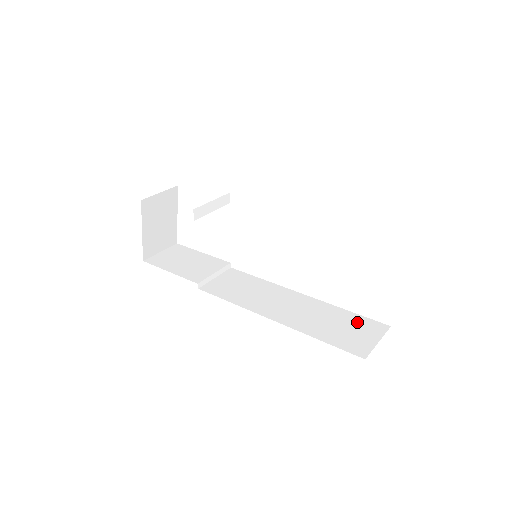
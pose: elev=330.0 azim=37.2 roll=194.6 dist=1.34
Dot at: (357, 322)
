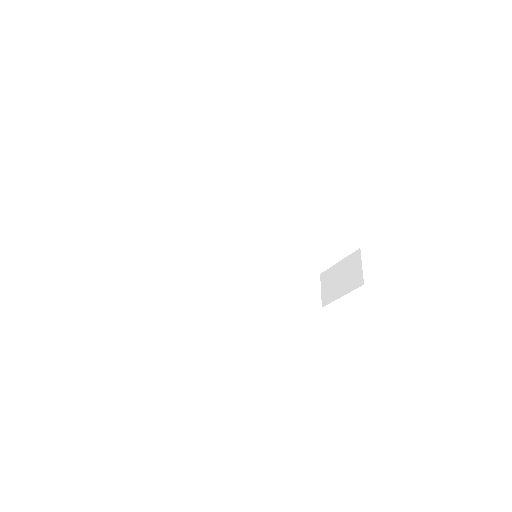
Dot at: (305, 277)
